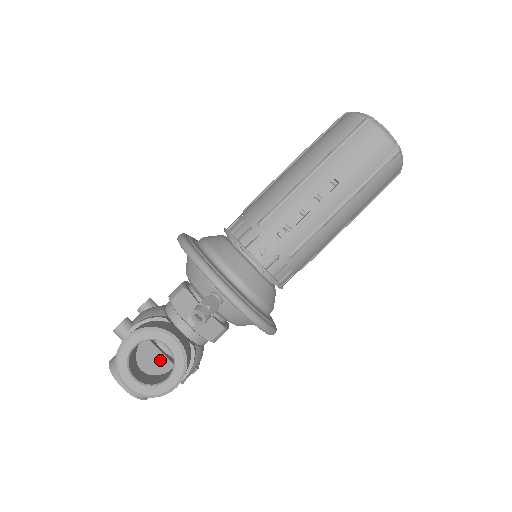
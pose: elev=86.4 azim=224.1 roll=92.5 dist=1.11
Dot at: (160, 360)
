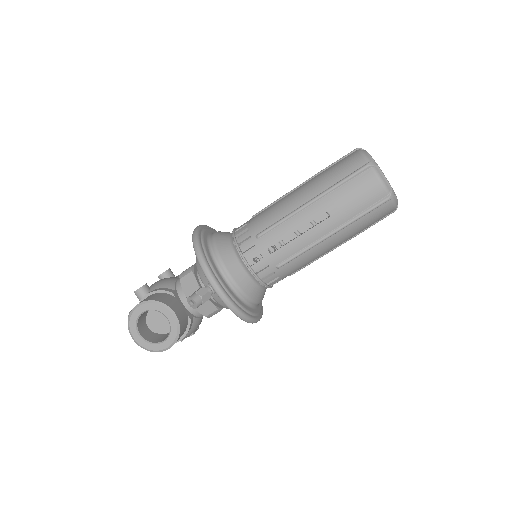
Dot at: (164, 322)
